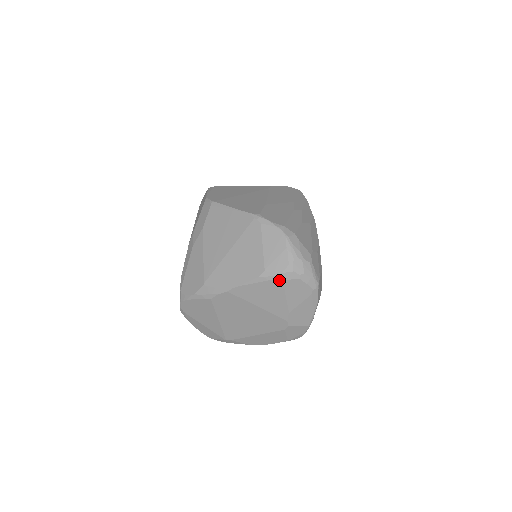
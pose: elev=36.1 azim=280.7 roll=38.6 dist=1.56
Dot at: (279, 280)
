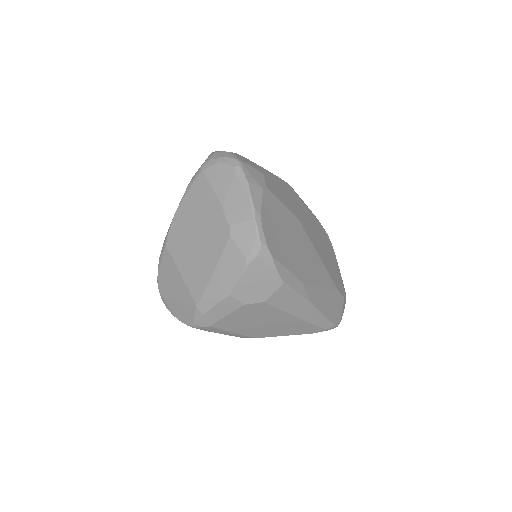
Dot at: (201, 174)
